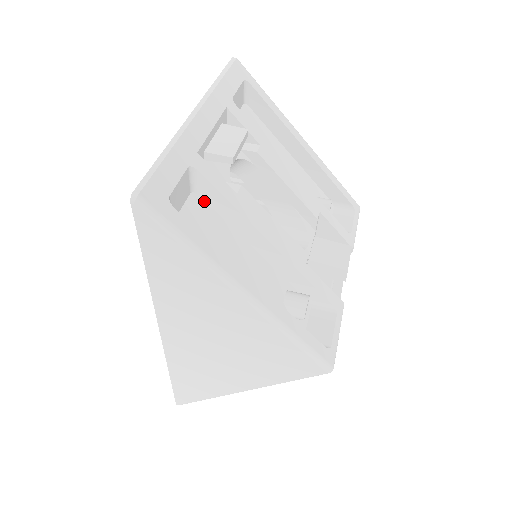
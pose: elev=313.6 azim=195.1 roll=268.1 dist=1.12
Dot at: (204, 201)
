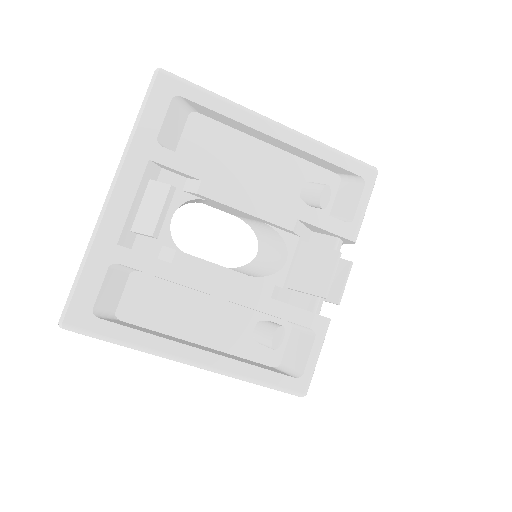
Dot at: (146, 274)
